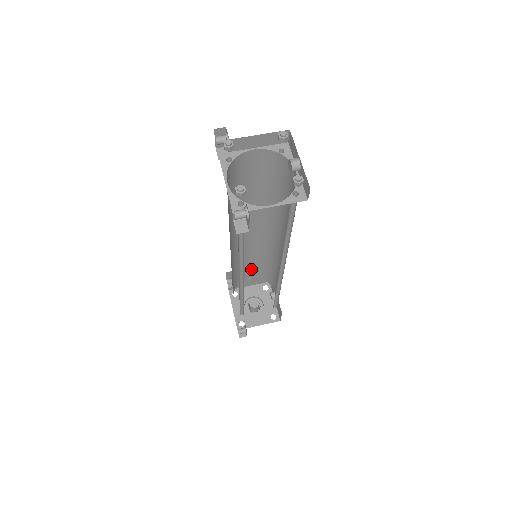
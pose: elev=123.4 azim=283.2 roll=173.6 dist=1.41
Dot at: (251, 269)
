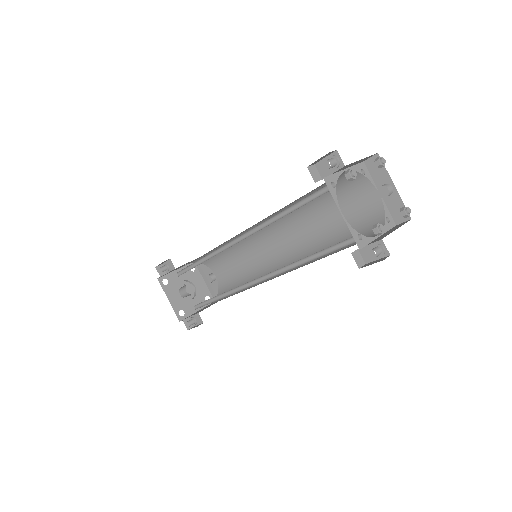
Dot at: (200, 257)
